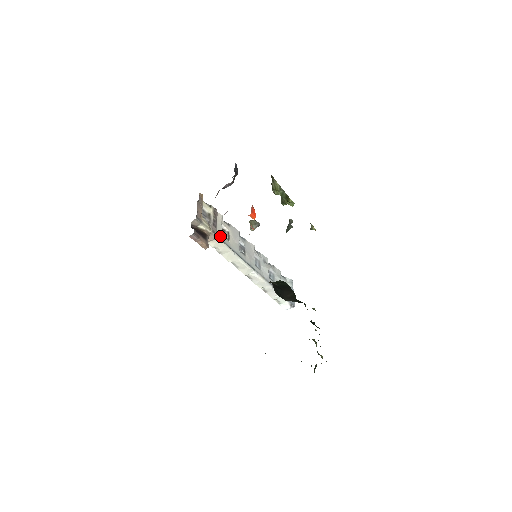
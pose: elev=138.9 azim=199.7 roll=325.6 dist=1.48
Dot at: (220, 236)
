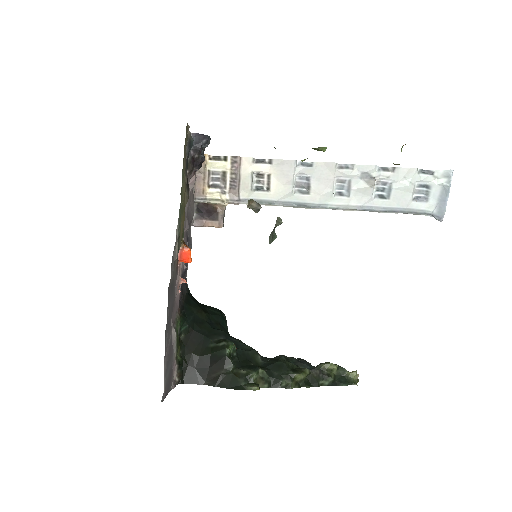
Dot at: (248, 195)
